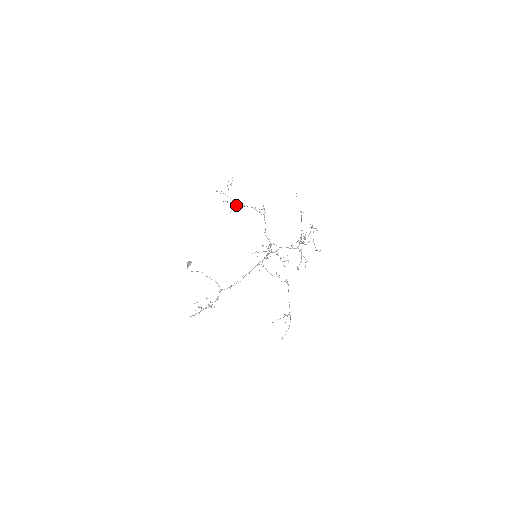
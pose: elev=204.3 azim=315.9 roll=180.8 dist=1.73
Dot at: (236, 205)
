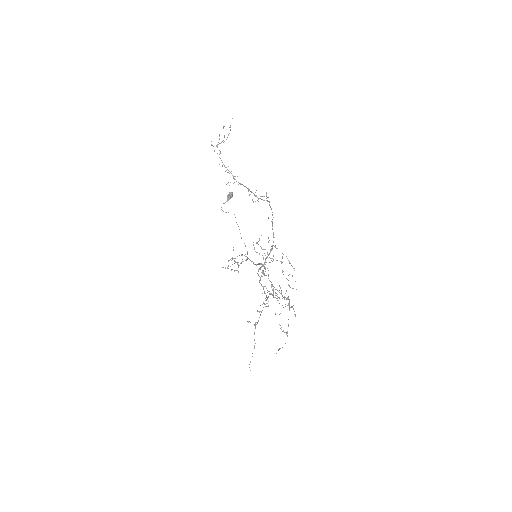
Dot at: occluded
